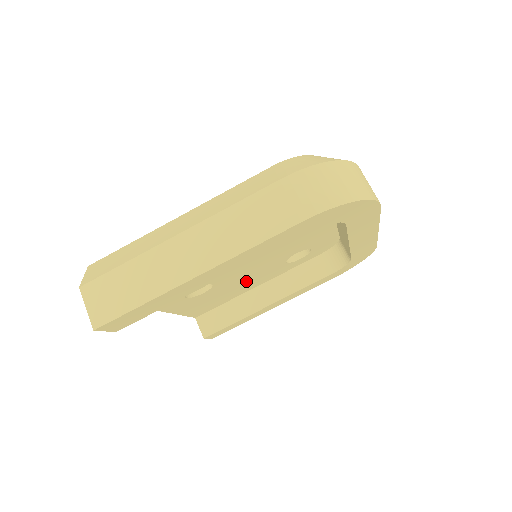
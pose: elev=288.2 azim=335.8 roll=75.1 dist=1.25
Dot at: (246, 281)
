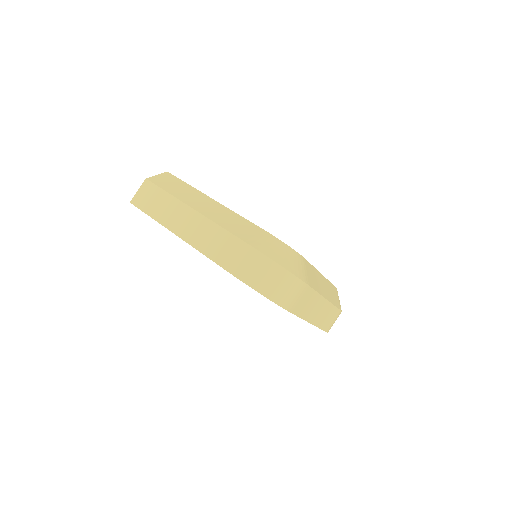
Dot at: occluded
